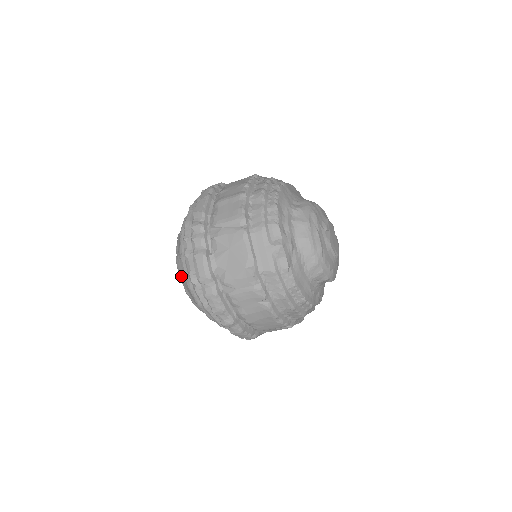
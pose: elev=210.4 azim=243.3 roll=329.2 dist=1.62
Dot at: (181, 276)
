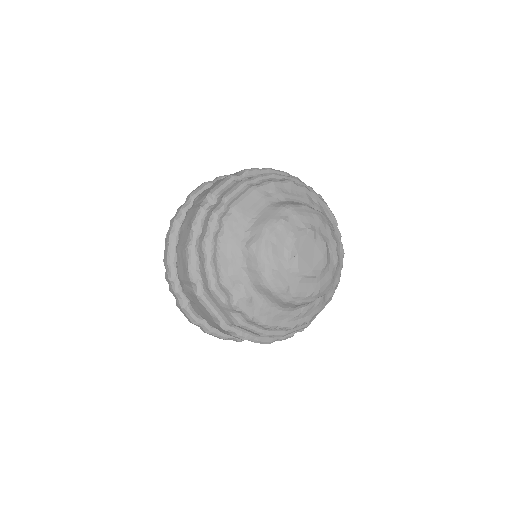
Dot at: occluded
